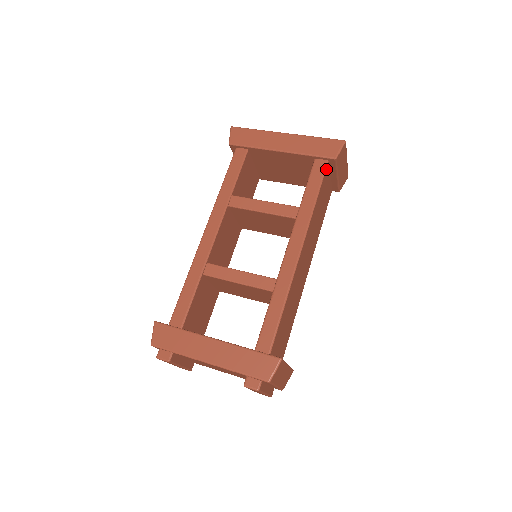
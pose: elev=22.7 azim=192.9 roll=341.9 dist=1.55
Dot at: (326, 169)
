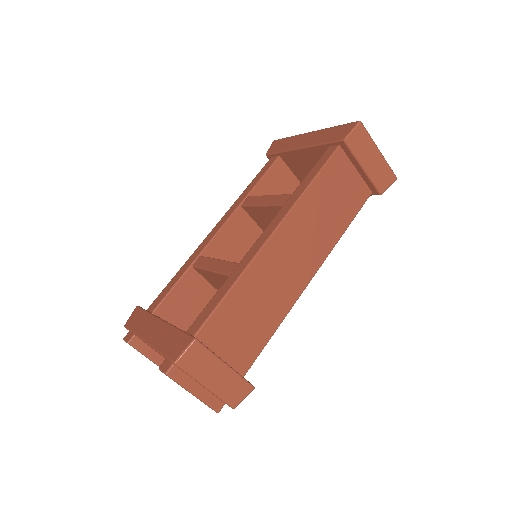
Dot at: (335, 154)
